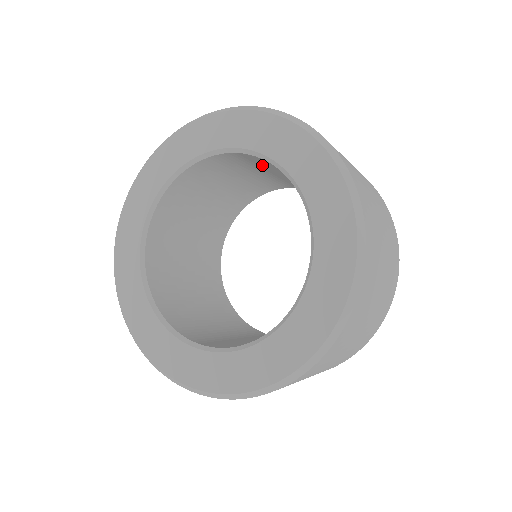
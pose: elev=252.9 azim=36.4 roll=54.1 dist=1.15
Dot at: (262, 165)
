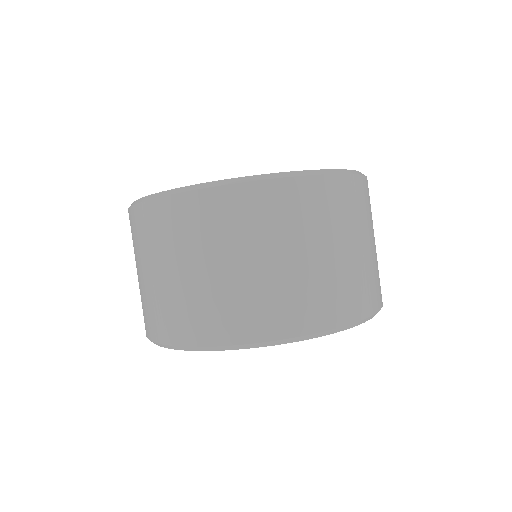
Dot at: occluded
